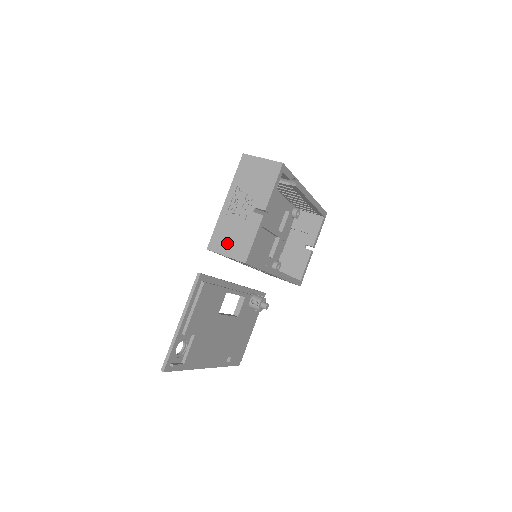
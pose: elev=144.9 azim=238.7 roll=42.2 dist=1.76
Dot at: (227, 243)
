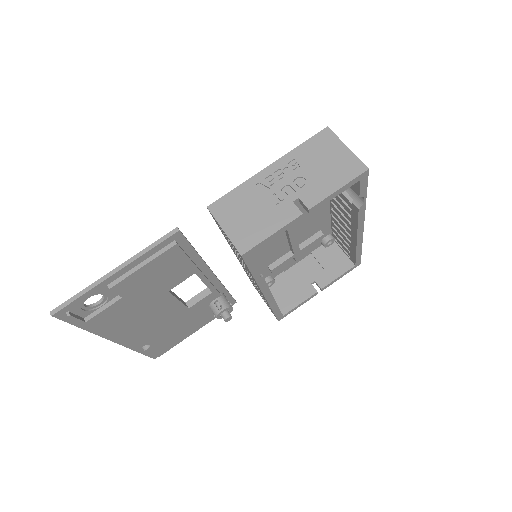
Dot at: (236, 216)
